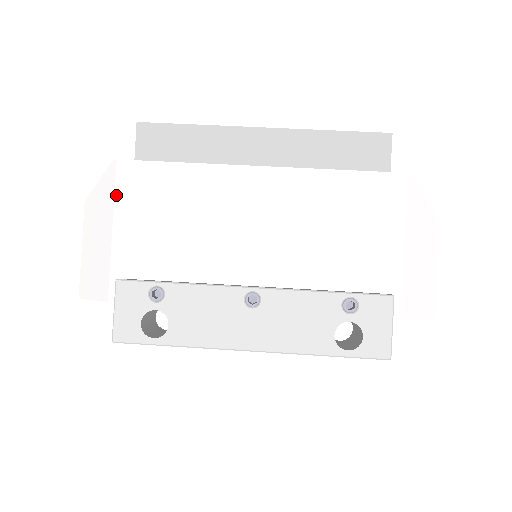
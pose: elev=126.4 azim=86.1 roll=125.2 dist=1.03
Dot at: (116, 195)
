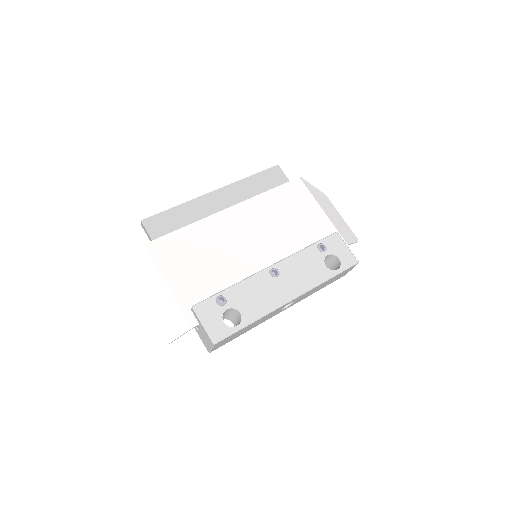
Dot at: (156, 264)
